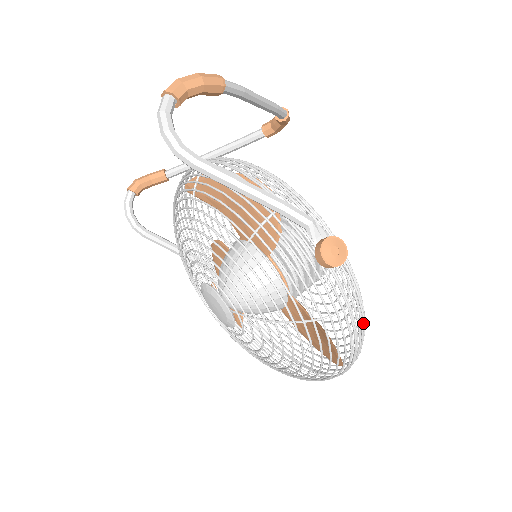
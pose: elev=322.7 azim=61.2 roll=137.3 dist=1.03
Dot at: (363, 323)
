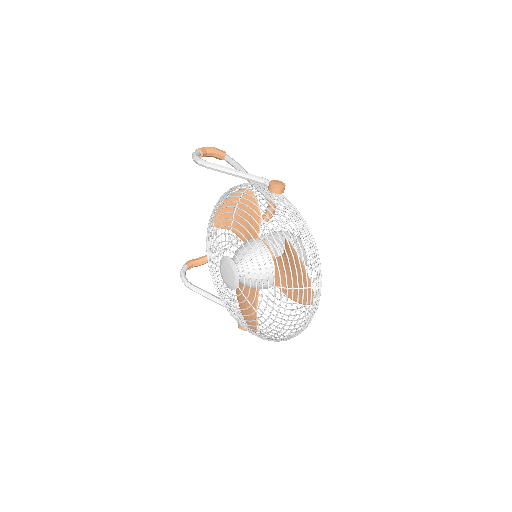
Dot at: (312, 239)
